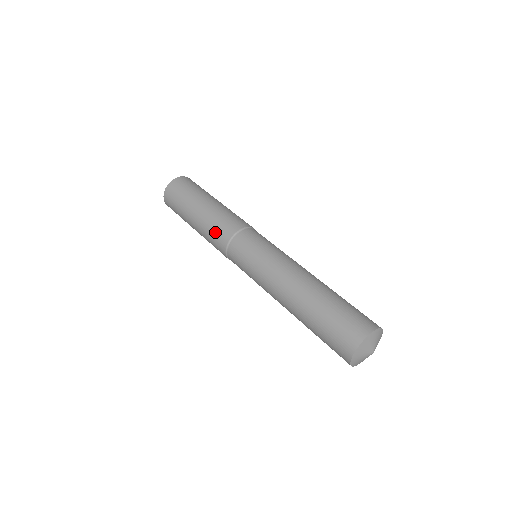
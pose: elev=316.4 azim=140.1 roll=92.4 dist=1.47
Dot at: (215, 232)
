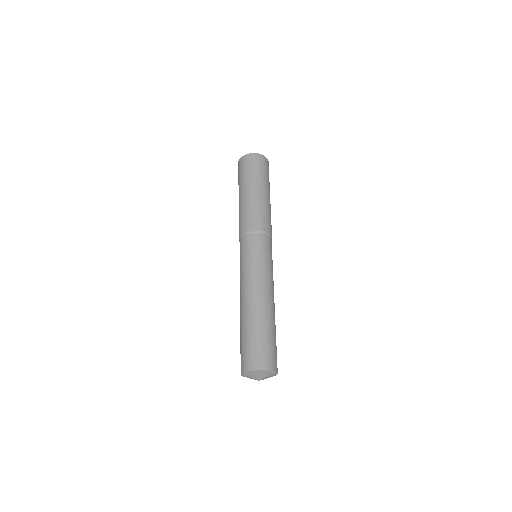
Dot at: (247, 217)
